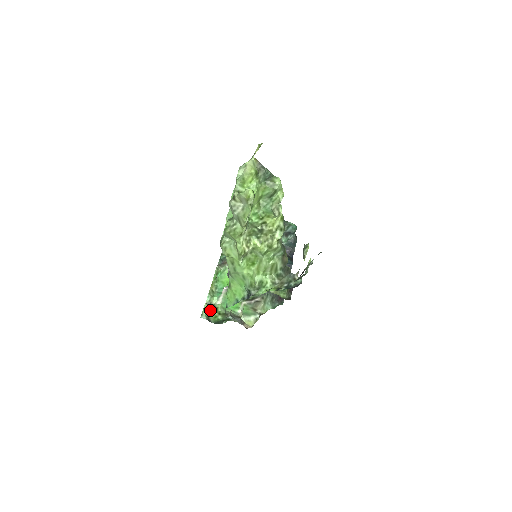
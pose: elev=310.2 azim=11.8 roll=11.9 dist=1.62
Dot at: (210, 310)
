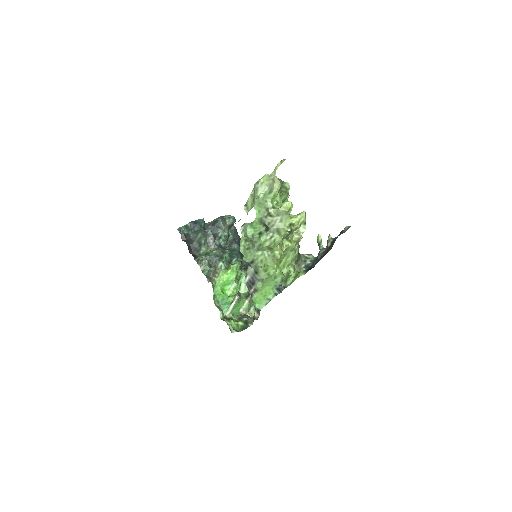
Dot at: (231, 323)
